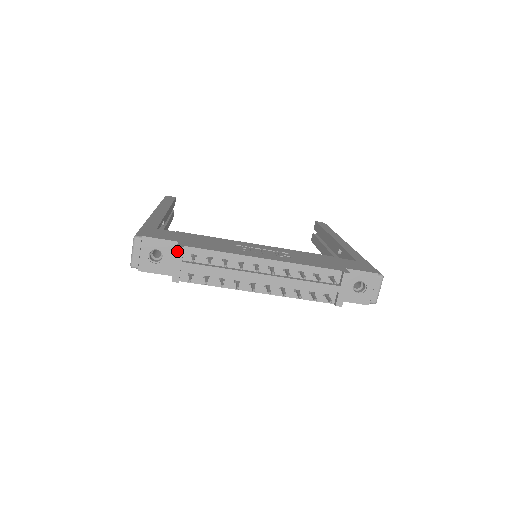
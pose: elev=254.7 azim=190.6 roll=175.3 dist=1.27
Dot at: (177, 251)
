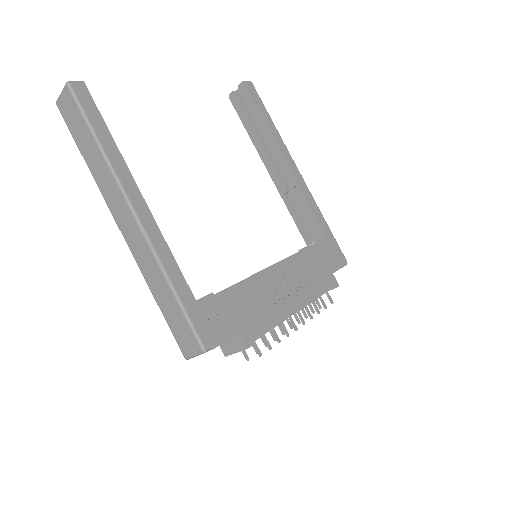
Dot at: (245, 349)
